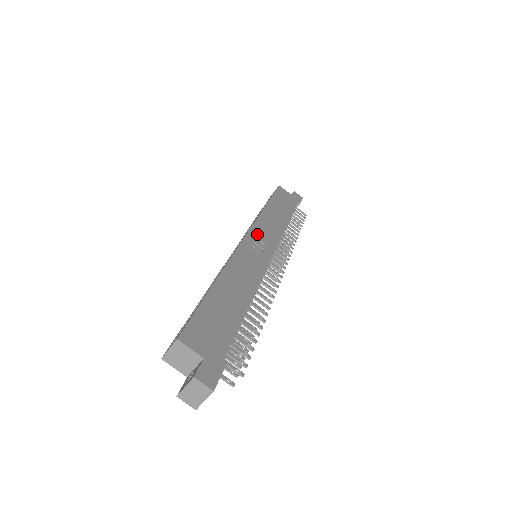
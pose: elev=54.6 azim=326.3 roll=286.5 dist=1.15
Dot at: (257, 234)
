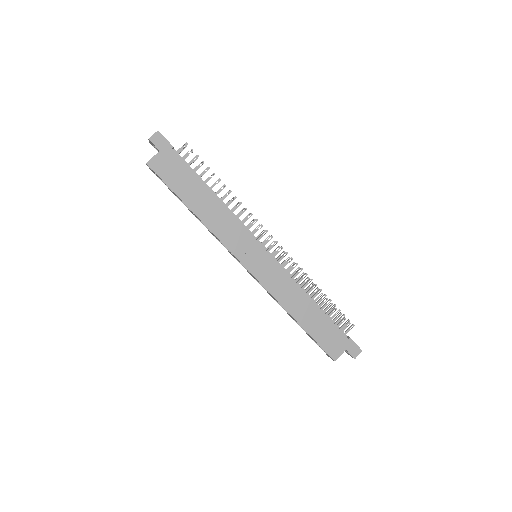
Dot at: (241, 253)
